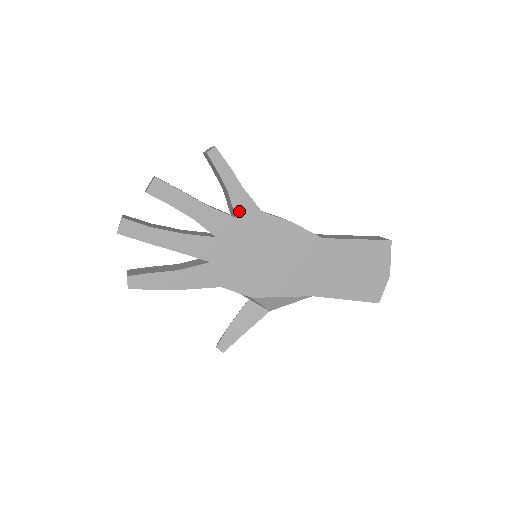
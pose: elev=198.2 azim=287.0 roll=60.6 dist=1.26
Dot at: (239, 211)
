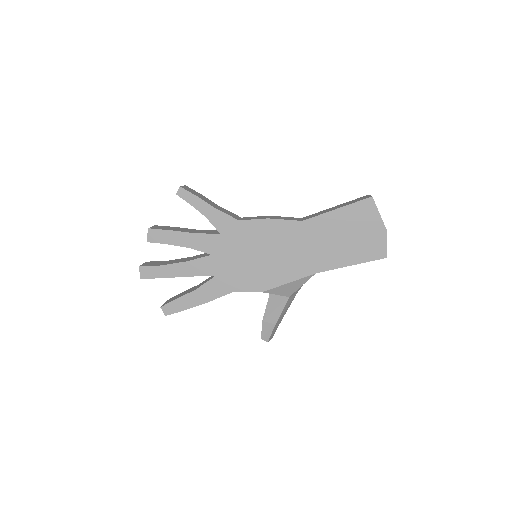
Dot at: (220, 227)
